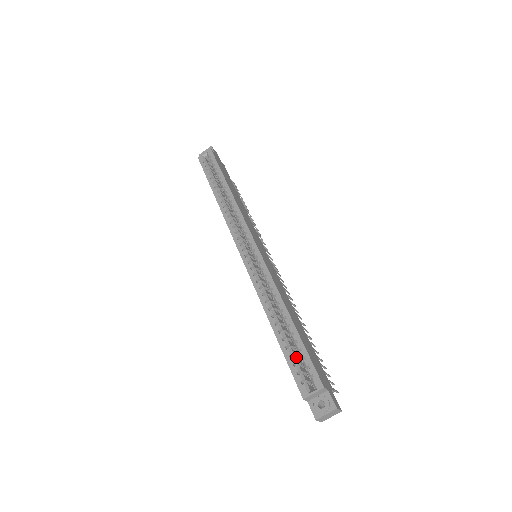
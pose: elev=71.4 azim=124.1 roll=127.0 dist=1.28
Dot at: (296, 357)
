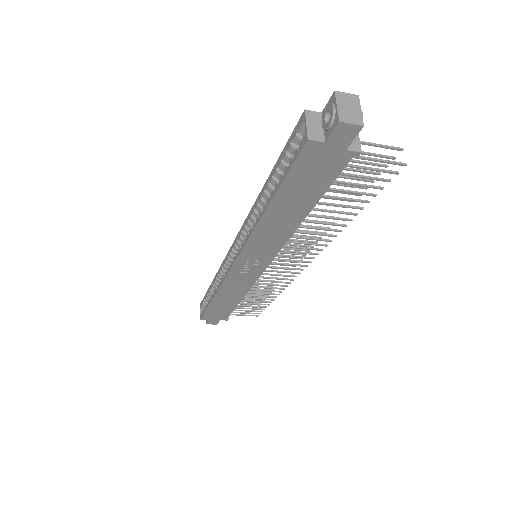
Dot at: occluded
